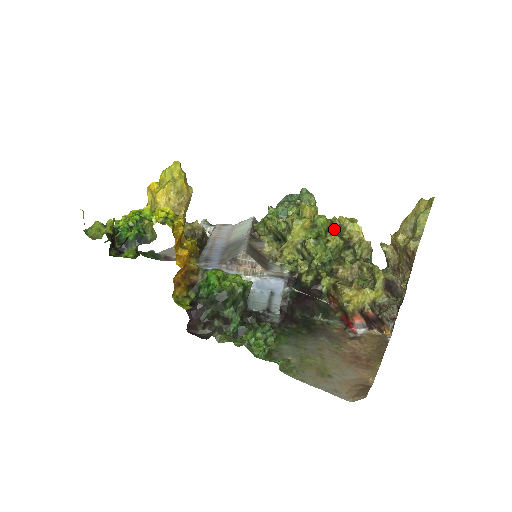
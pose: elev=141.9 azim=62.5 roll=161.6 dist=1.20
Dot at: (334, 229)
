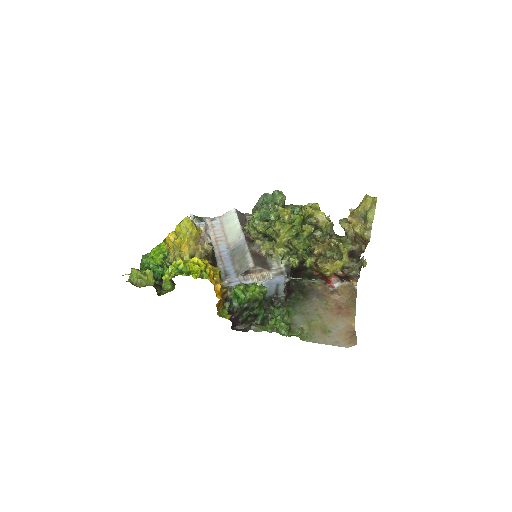
Dot at: (305, 219)
